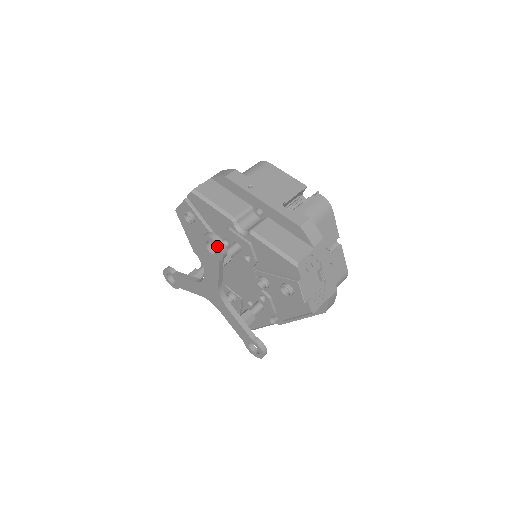
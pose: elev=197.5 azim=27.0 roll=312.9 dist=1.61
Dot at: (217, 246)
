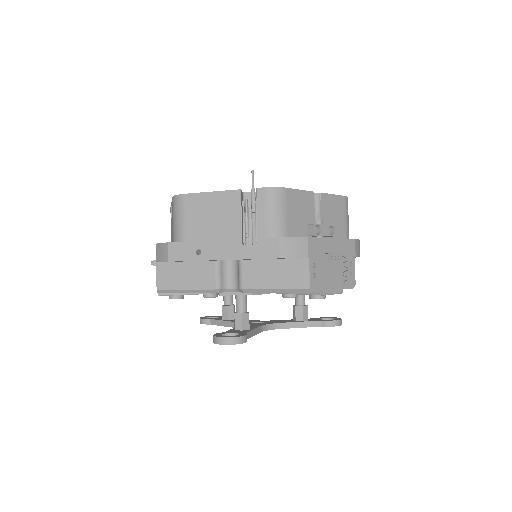
Dot at: (234, 344)
